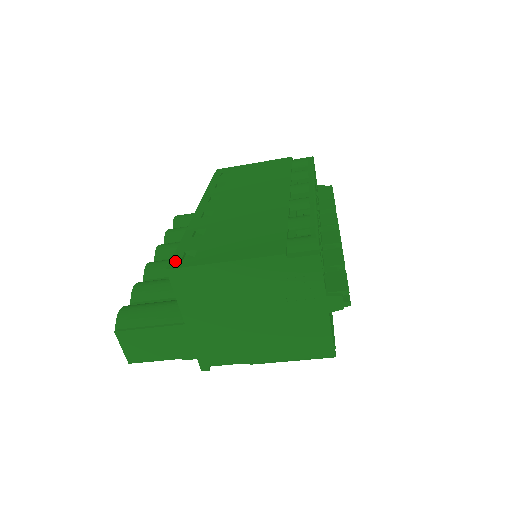
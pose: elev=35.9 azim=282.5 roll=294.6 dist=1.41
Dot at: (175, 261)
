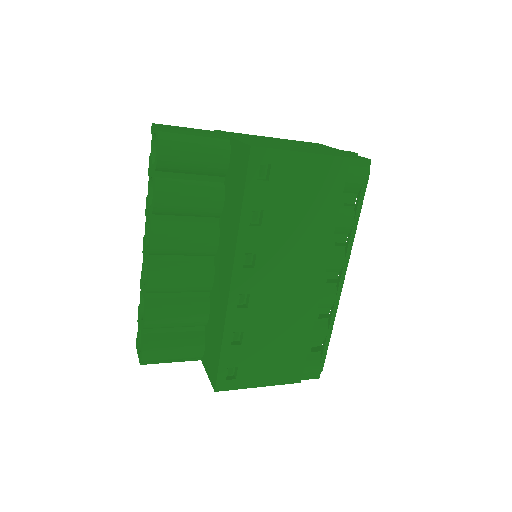
Dot at: (221, 382)
